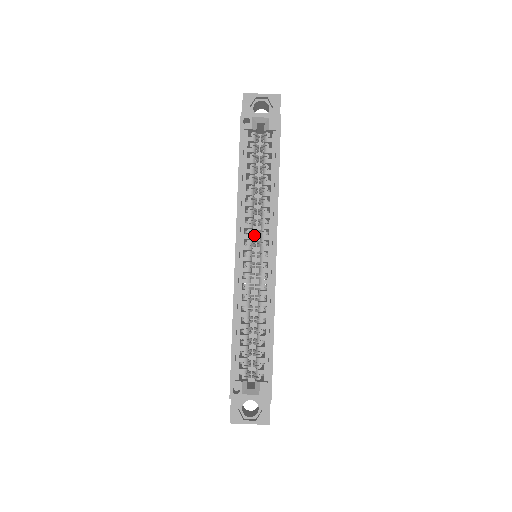
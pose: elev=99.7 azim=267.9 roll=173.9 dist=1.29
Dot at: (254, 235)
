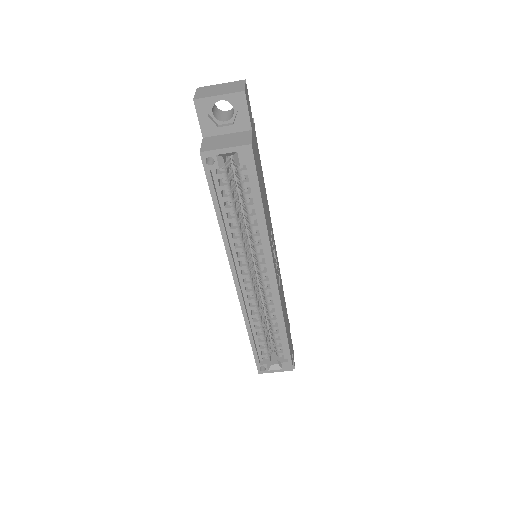
Dot at: (250, 257)
